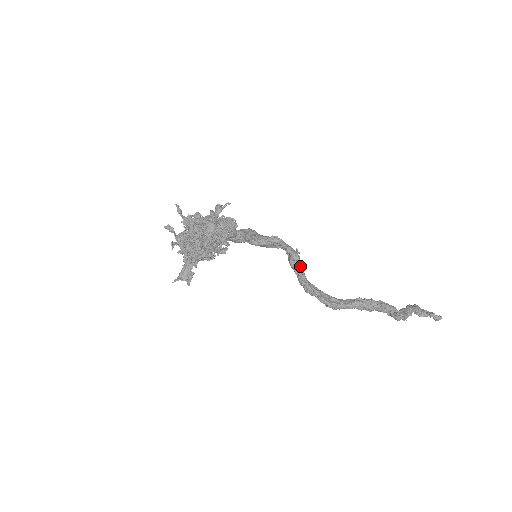
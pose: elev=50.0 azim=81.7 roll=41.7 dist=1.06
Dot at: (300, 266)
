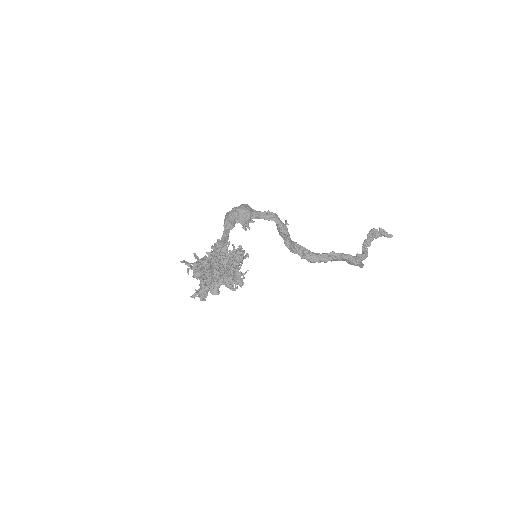
Dot at: (288, 236)
